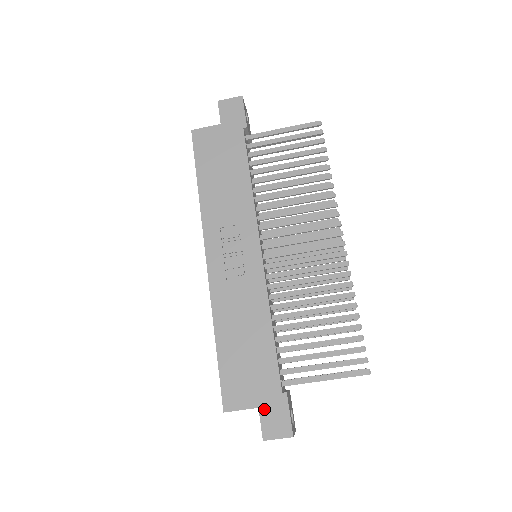
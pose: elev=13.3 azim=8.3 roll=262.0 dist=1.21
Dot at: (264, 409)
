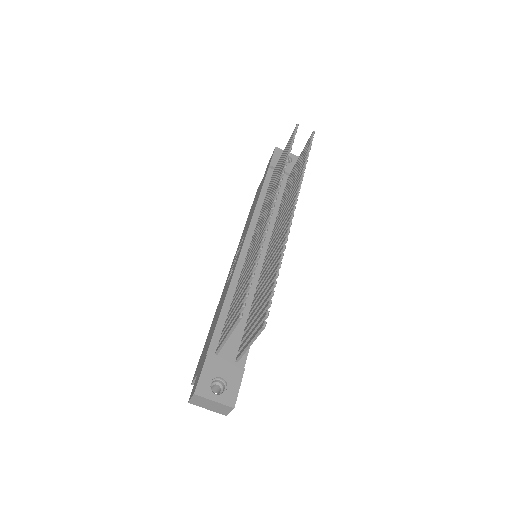
Dot at: (198, 374)
